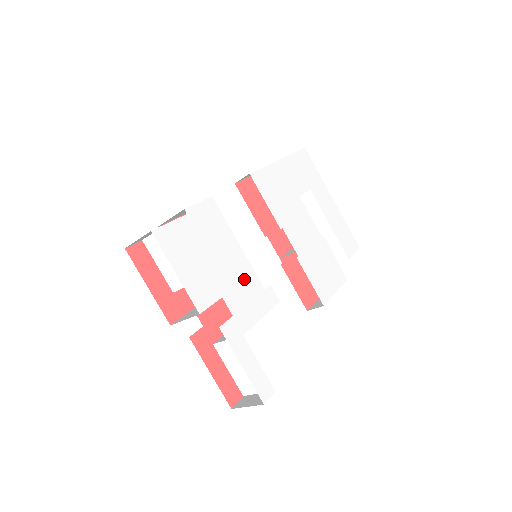
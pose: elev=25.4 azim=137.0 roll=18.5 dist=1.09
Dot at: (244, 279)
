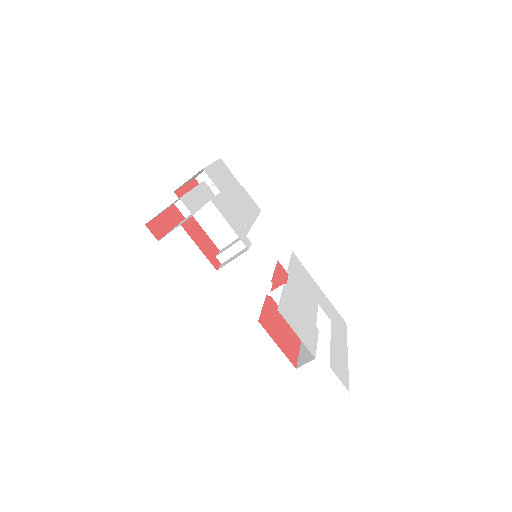
Dot at: (240, 218)
